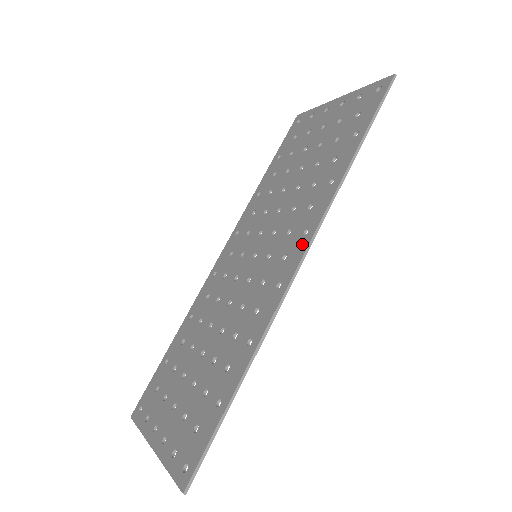
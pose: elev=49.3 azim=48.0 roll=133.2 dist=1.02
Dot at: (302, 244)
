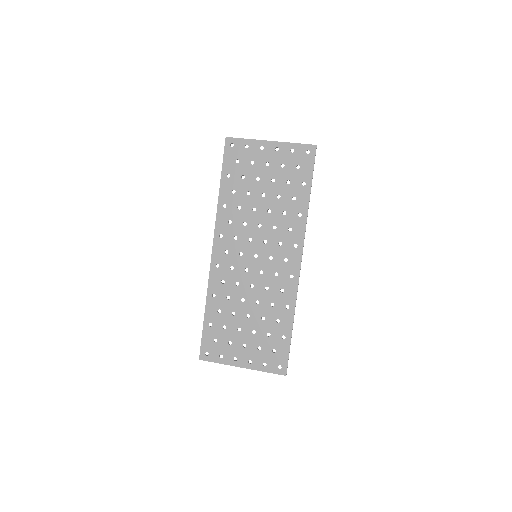
Dot at: (297, 254)
